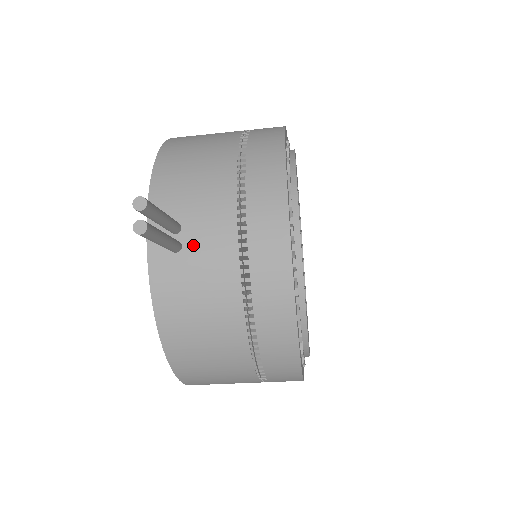
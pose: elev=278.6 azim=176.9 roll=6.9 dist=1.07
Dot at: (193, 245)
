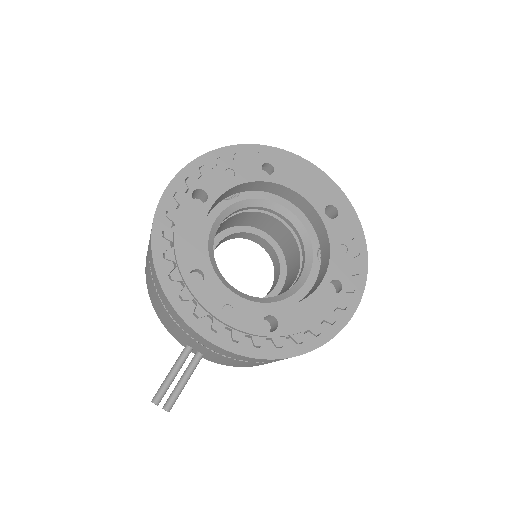
Dot at: (202, 352)
